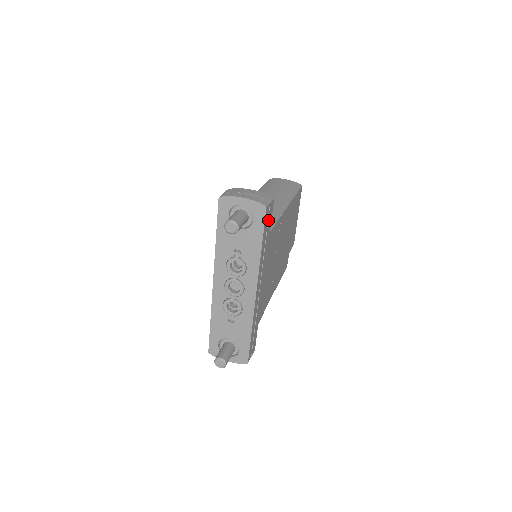
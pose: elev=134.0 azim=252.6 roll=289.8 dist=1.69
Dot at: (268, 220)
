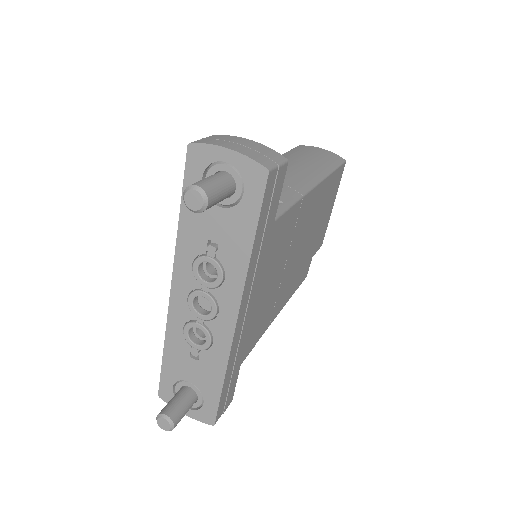
Dot at: (272, 197)
